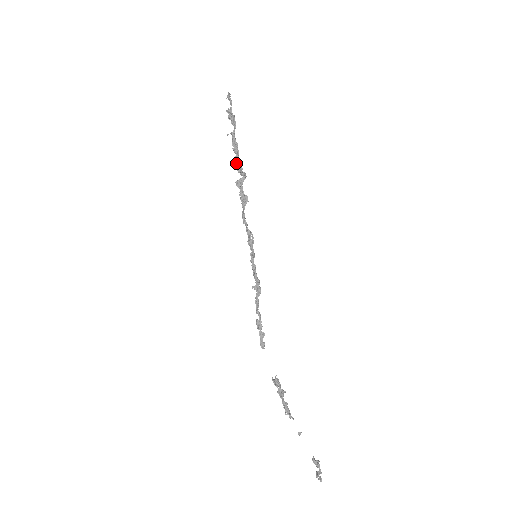
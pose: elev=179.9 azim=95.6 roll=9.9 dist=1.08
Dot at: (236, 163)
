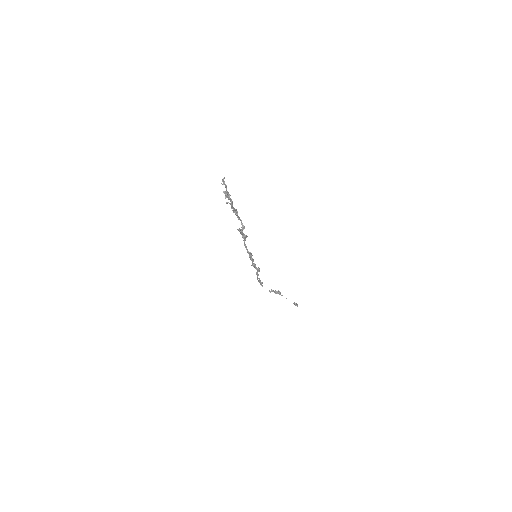
Dot at: occluded
